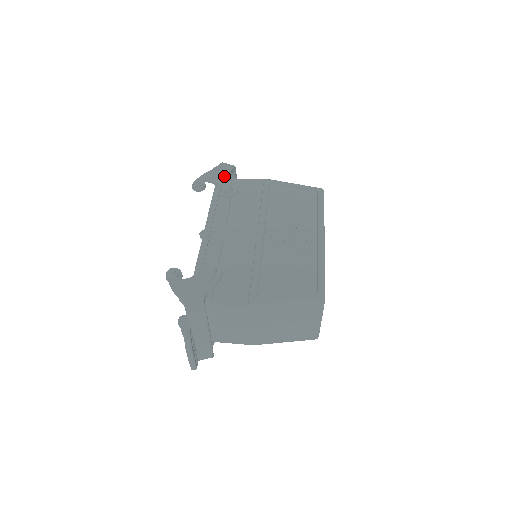
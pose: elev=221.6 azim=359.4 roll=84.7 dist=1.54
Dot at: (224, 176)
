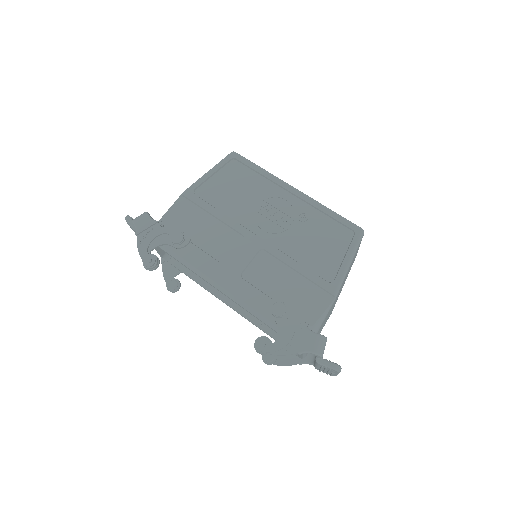
Dot at: (157, 230)
